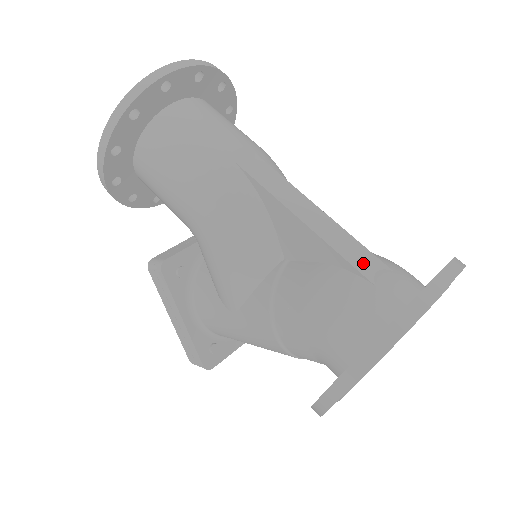
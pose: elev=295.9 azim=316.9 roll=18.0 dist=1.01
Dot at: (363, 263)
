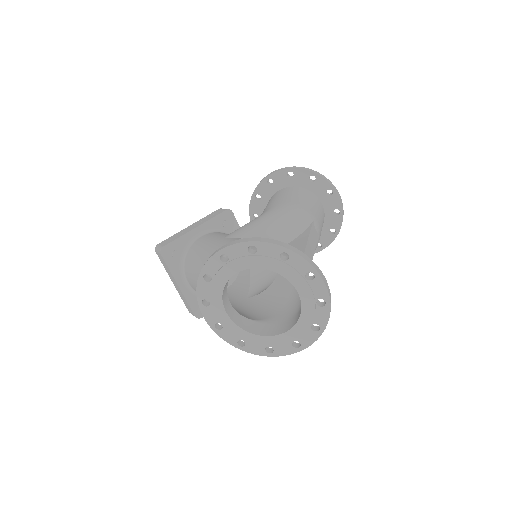
Dot at: occluded
